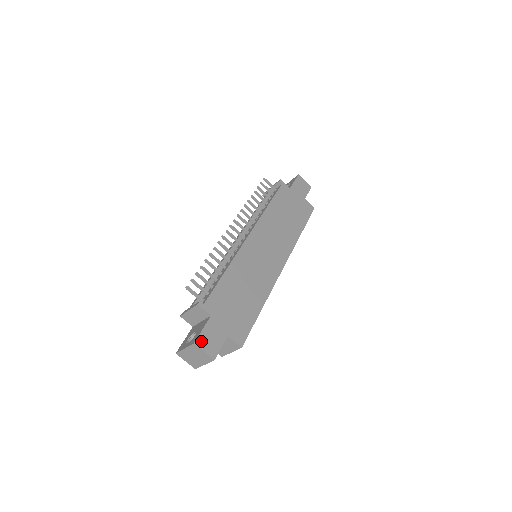
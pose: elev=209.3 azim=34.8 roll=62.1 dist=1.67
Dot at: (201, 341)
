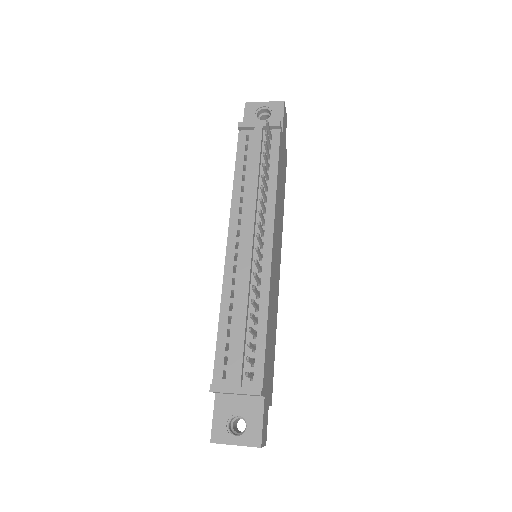
Dot at: (263, 437)
